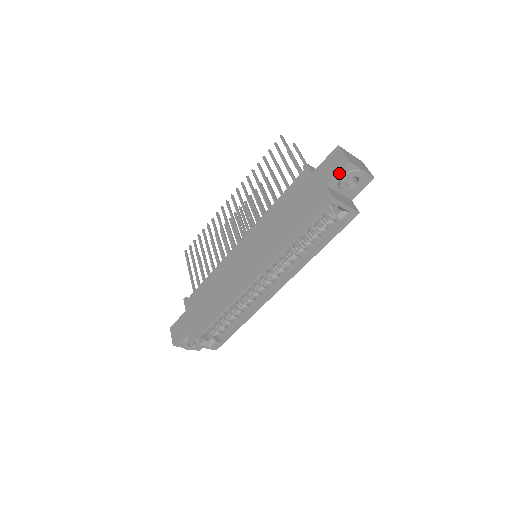
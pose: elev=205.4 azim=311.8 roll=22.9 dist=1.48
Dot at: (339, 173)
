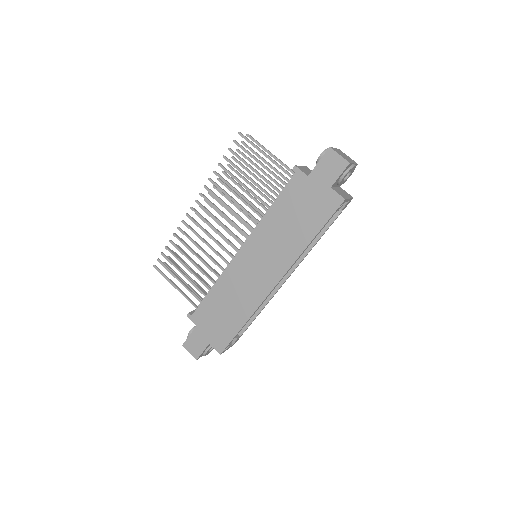
Dot at: (341, 174)
